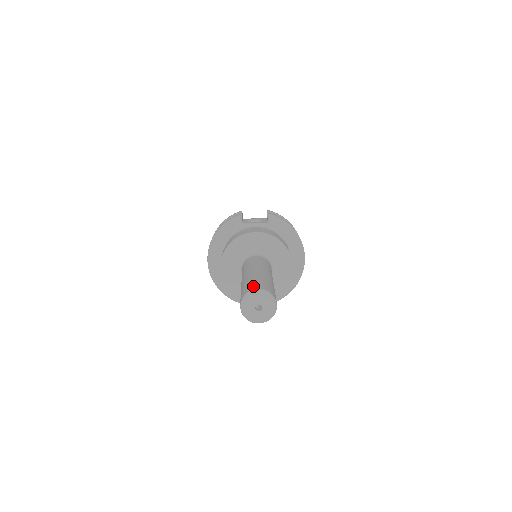
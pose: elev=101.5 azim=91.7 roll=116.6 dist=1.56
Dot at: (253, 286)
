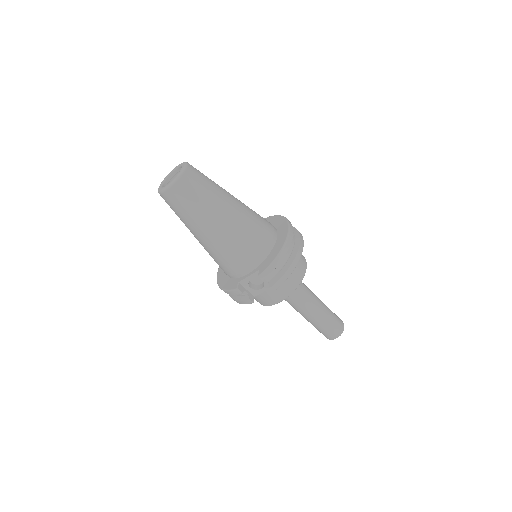
Dot at: (329, 337)
